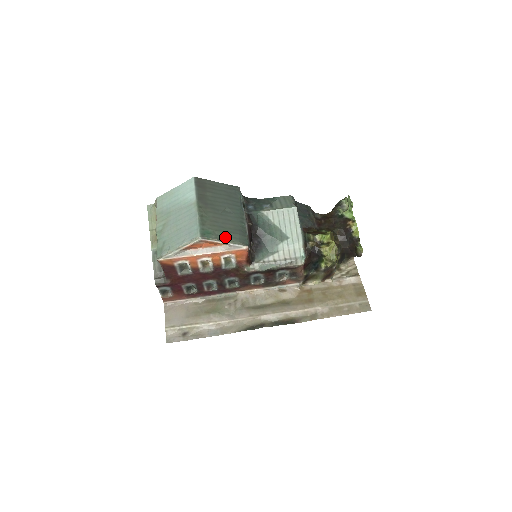
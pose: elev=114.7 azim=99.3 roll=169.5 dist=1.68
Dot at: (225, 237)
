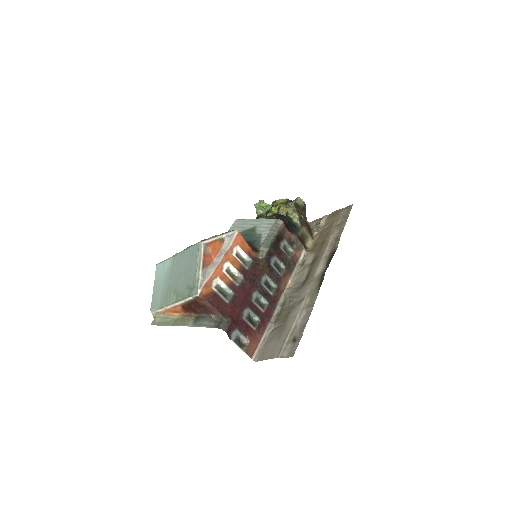
Dot at: occluded
